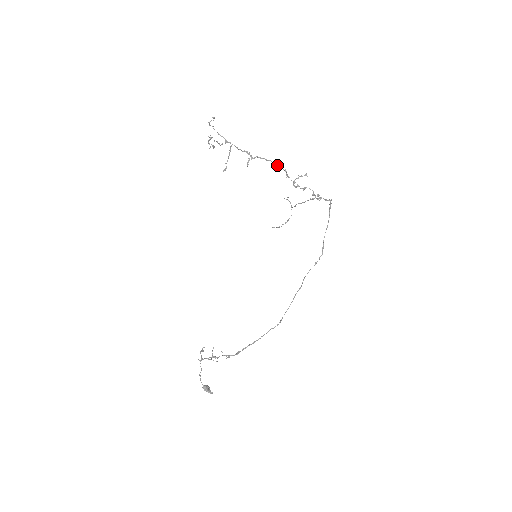
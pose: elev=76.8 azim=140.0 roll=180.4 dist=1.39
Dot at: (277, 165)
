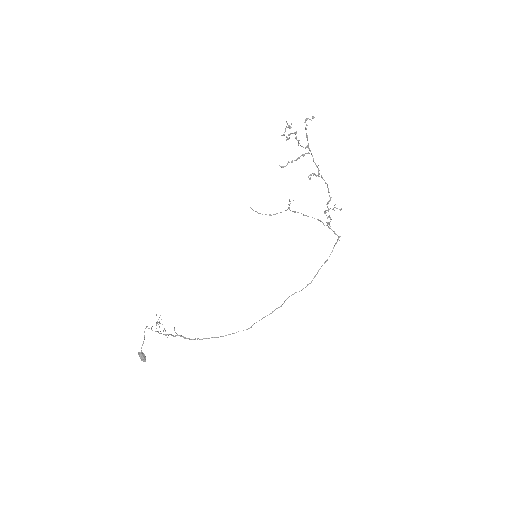
Dot at: occluded
